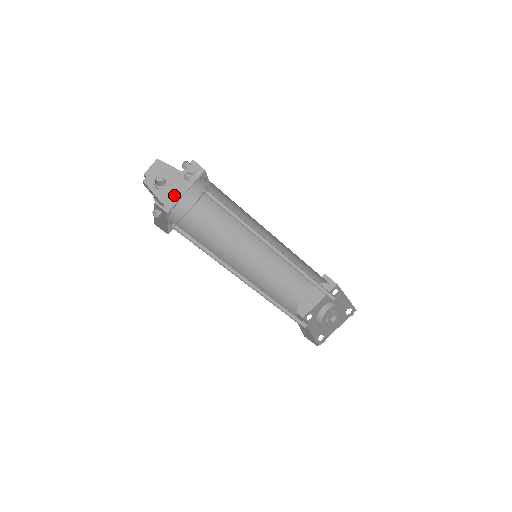
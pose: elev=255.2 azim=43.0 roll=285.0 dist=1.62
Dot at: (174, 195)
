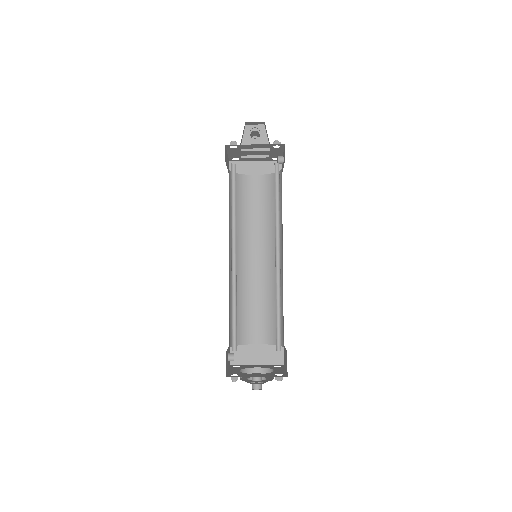
Dot at: (246, 169)
